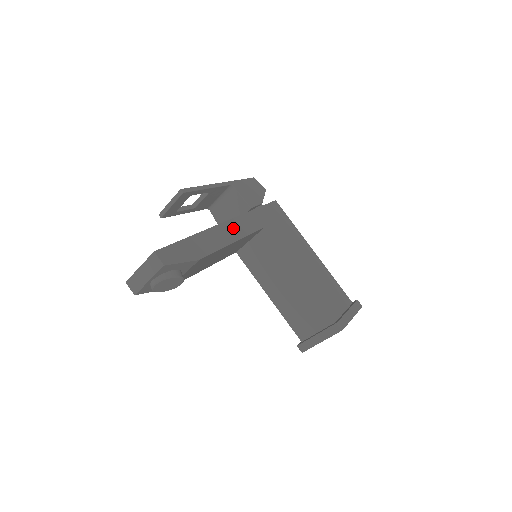
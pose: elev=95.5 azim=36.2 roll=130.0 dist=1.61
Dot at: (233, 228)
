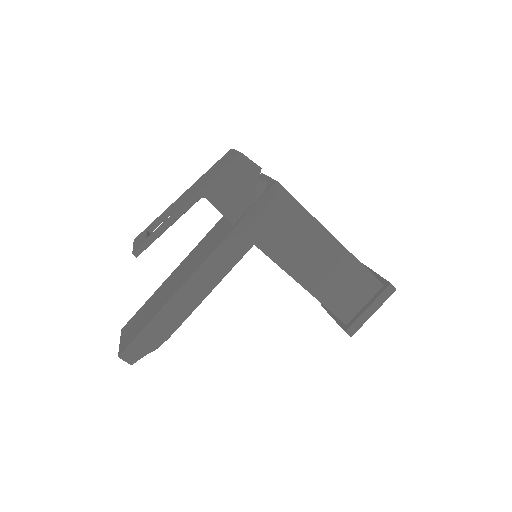
Dot at: (206, 275)
